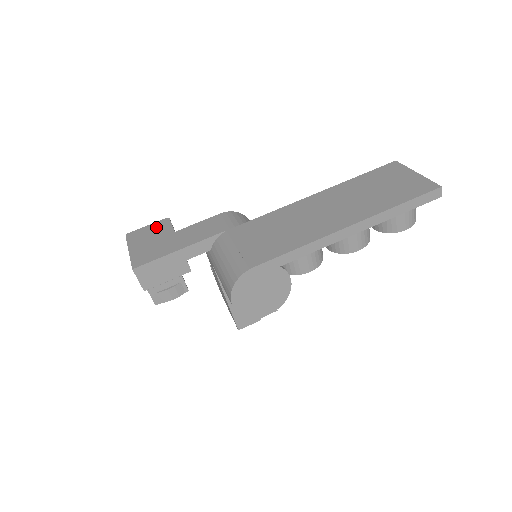
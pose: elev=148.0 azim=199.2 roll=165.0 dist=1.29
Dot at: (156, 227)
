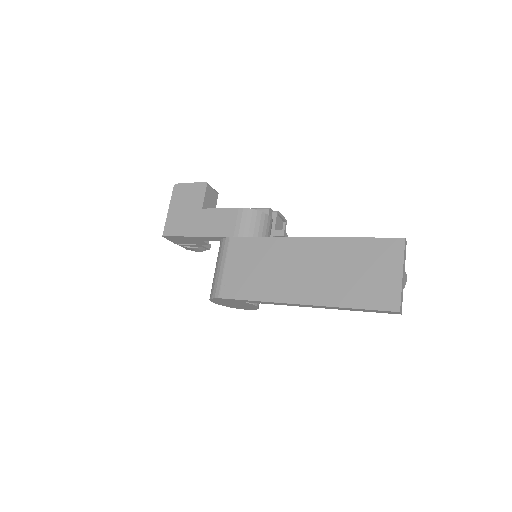
Dot at: (194, 191)
